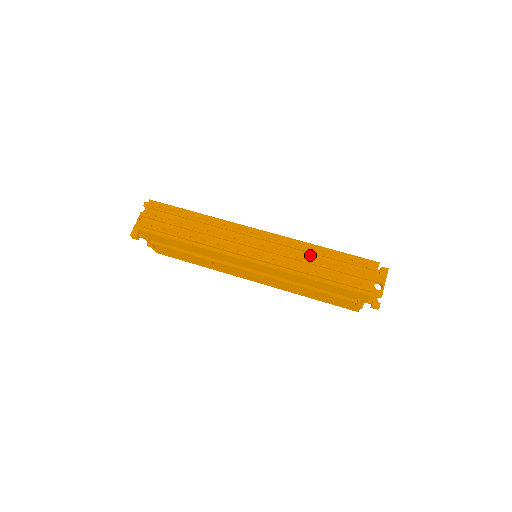
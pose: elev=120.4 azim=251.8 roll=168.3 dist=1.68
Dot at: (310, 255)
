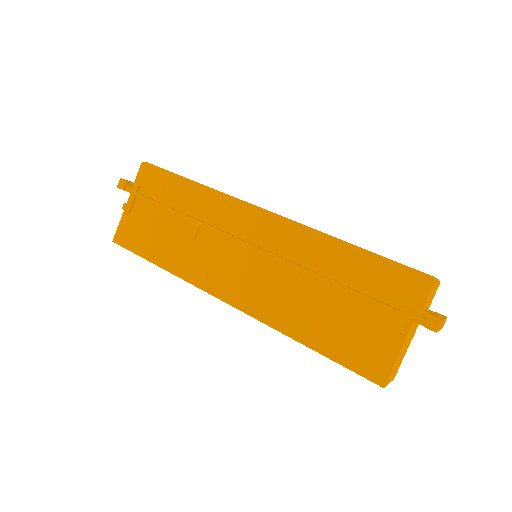
Dot at: occluded
